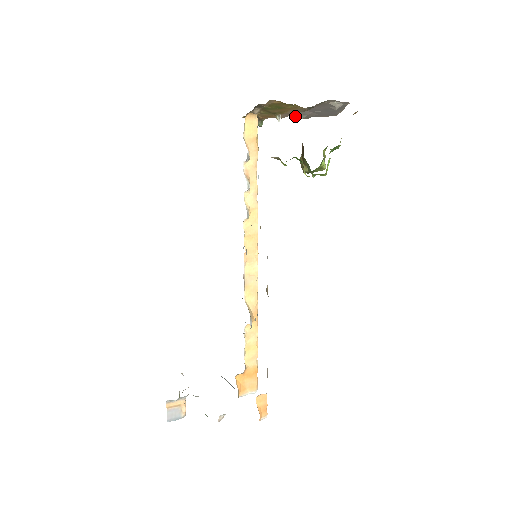
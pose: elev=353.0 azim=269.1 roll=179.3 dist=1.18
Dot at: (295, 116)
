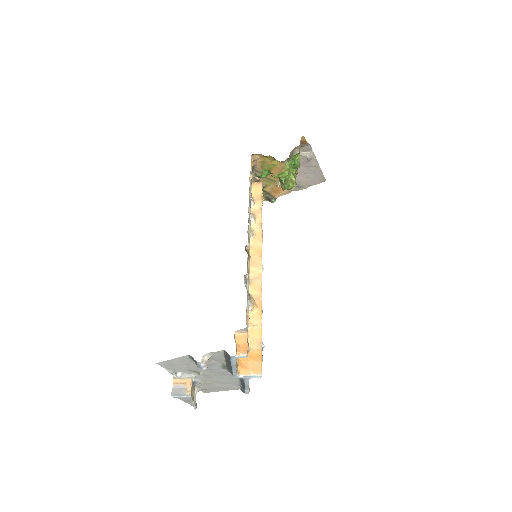
Dot at: (296, 188)
